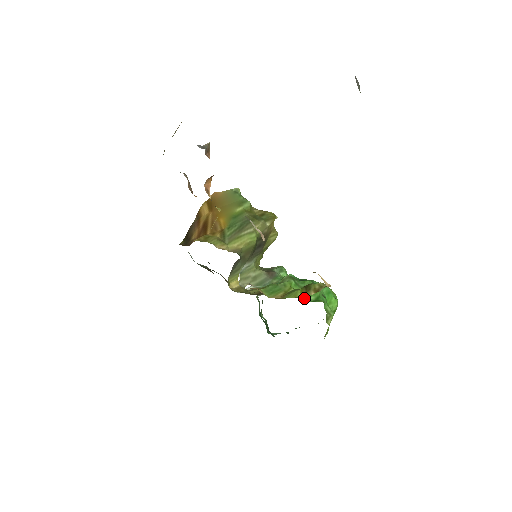
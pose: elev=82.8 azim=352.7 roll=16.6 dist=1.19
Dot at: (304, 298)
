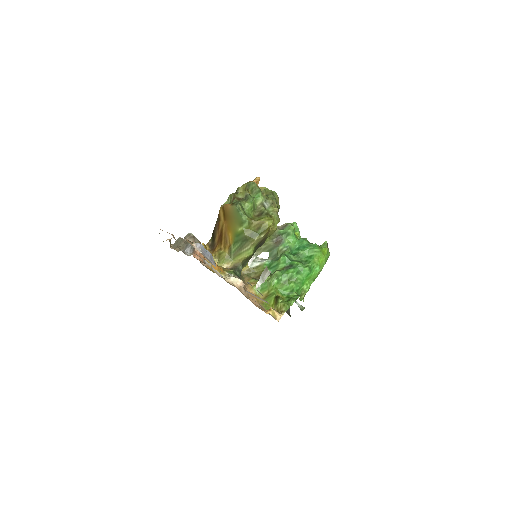
Dot at: (282, 292)
